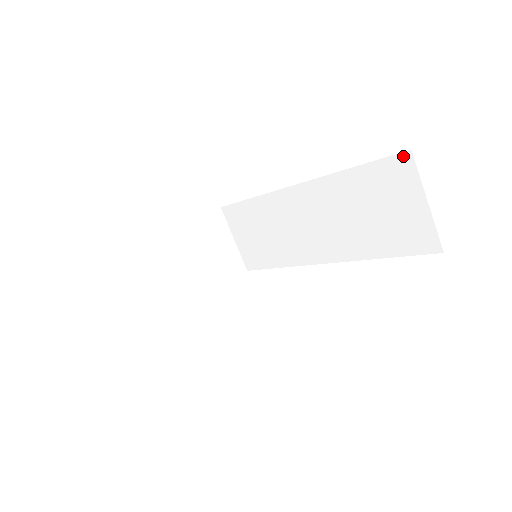
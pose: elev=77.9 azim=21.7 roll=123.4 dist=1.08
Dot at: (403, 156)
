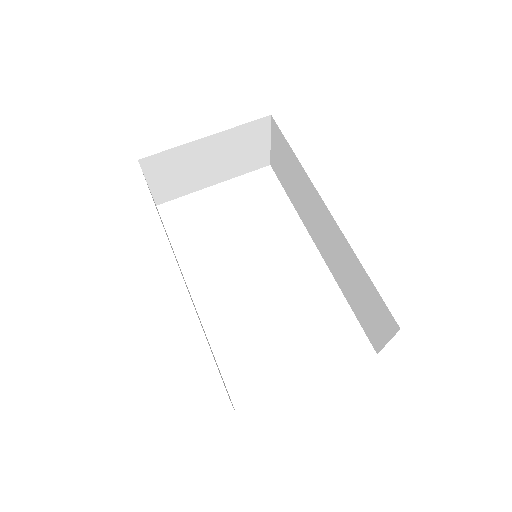
Dot at: (394, 322)
